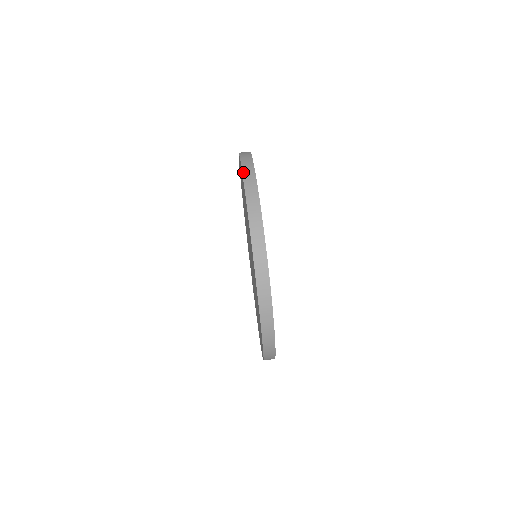
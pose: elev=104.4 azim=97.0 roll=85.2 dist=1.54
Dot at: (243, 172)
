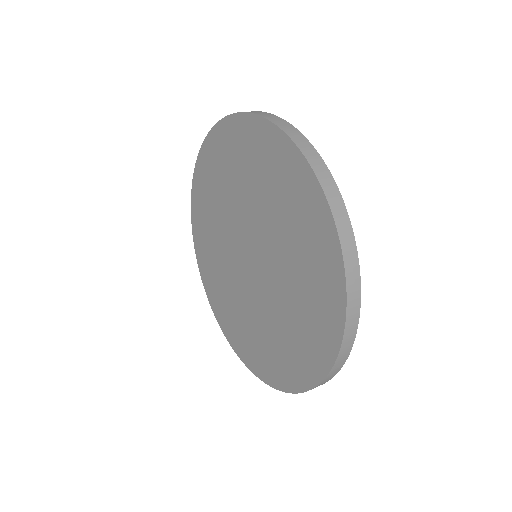
Dot at: (220, 120)
